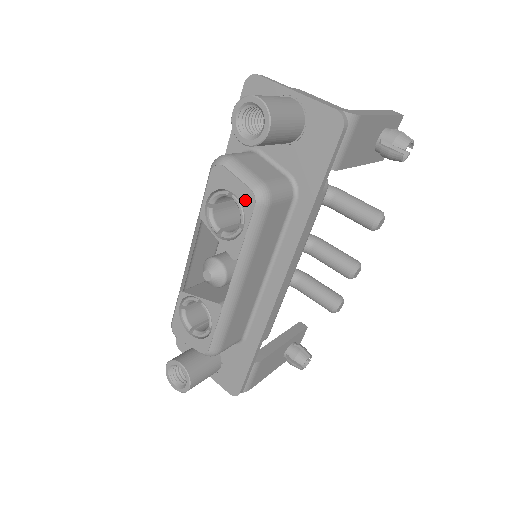
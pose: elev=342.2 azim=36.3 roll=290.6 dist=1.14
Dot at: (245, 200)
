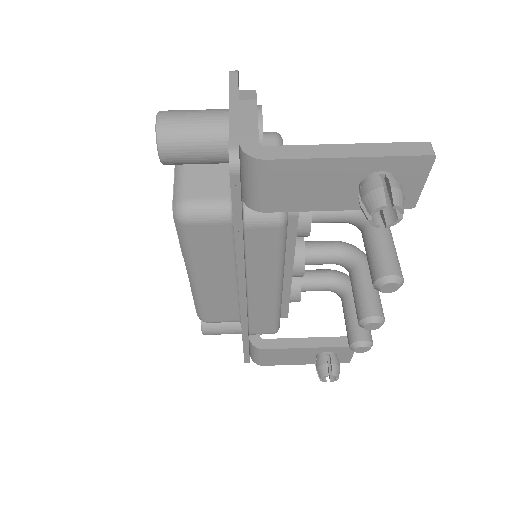
Dot at: occluded
